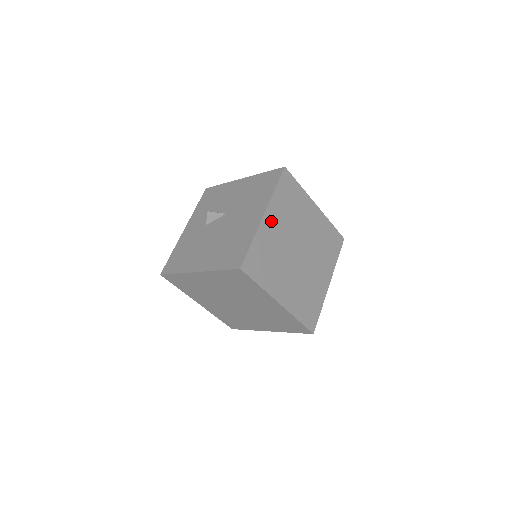
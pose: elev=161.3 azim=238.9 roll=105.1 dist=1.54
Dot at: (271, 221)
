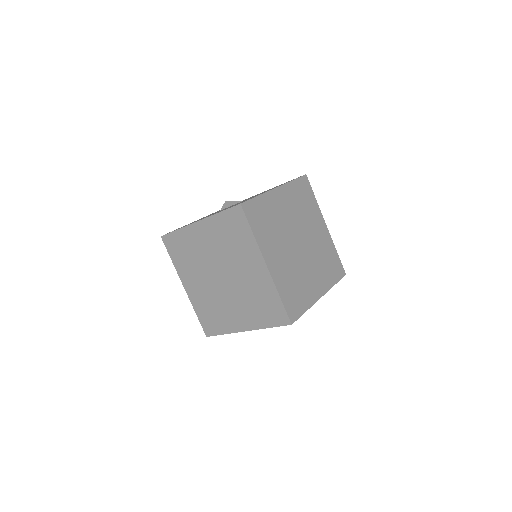
Dot at: (281, 198)
